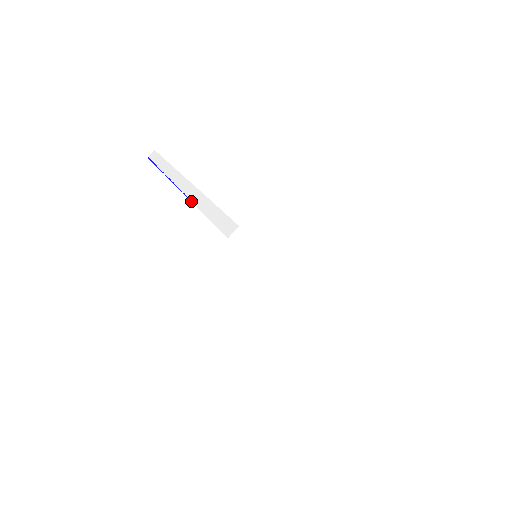
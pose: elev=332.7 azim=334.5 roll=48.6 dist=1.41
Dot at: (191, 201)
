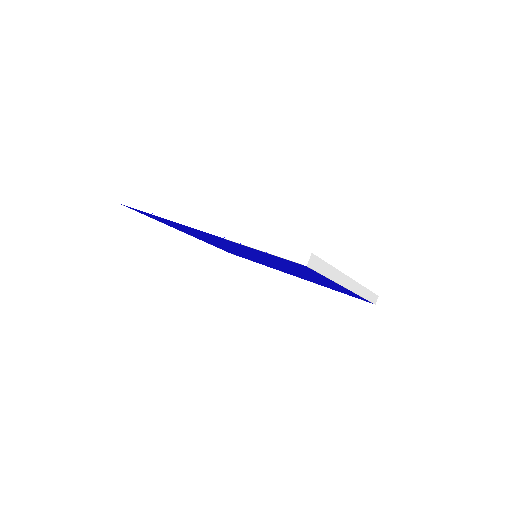
Dot at: (229, 240)
